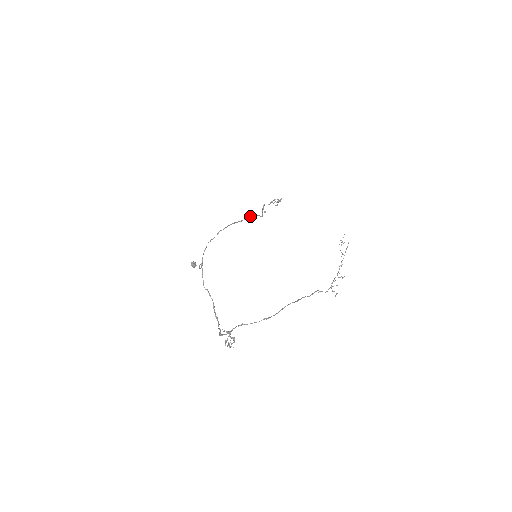
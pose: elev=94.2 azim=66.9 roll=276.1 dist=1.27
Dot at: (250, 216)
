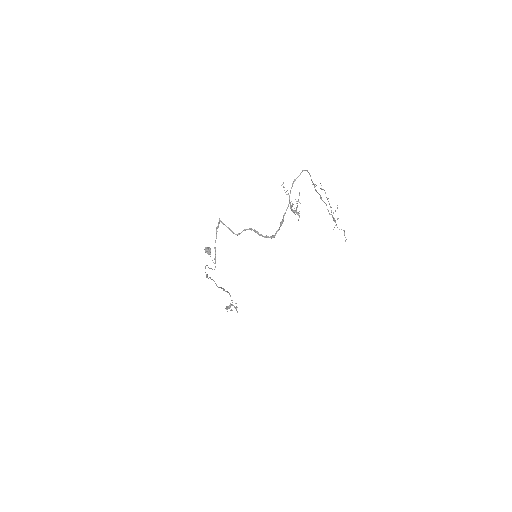
Dot at: (223, 289)
